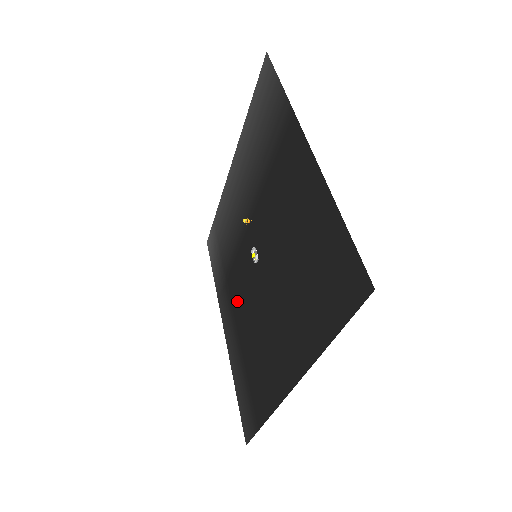
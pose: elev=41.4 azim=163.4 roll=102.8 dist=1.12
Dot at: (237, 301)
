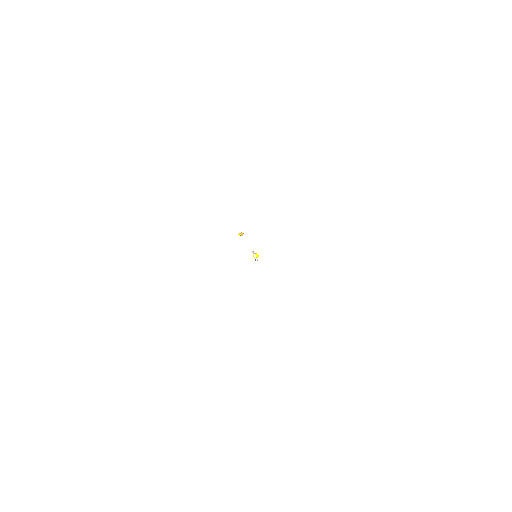
Dot at: occluded
